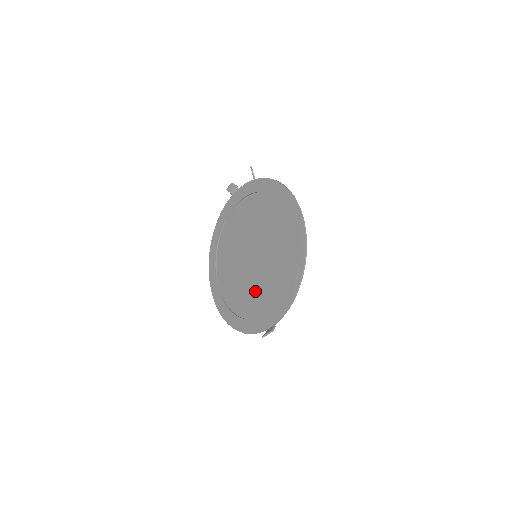
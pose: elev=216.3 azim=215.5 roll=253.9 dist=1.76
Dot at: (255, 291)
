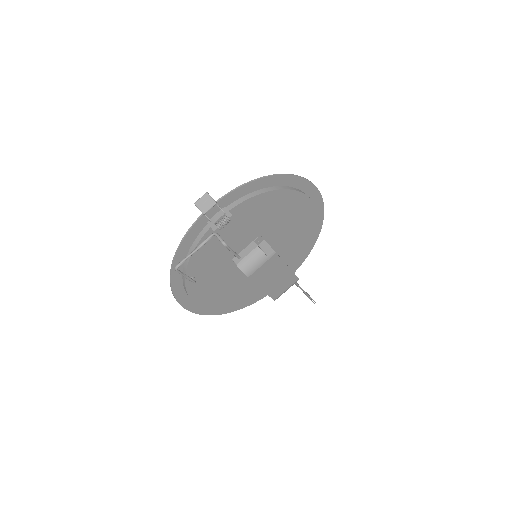
Dot at: occluded
